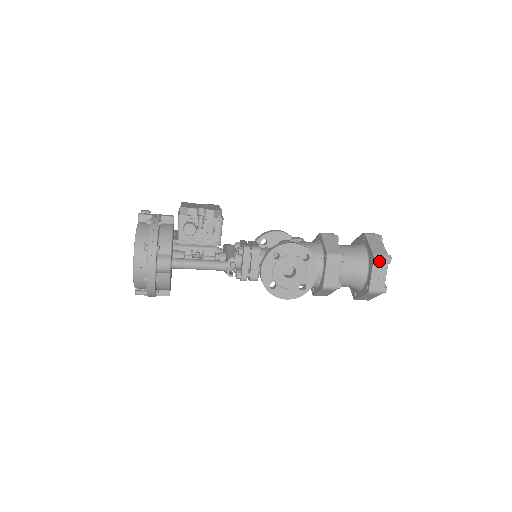
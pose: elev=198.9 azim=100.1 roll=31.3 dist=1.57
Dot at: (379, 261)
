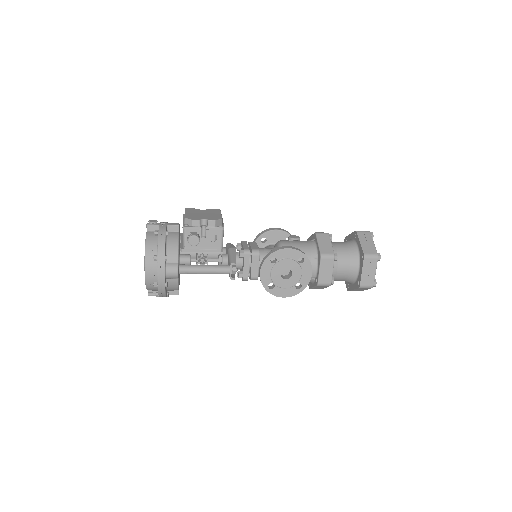
Dot at: (369, 260)
